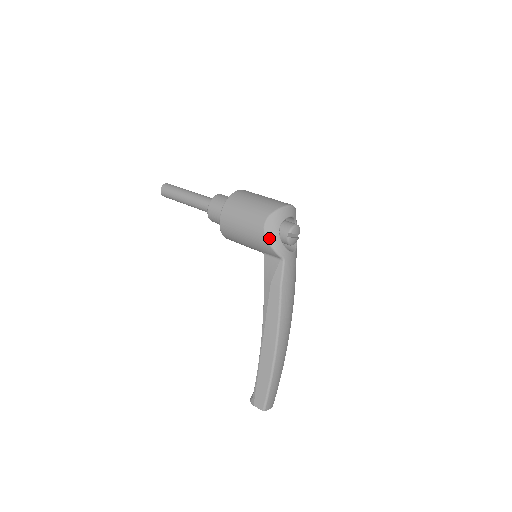
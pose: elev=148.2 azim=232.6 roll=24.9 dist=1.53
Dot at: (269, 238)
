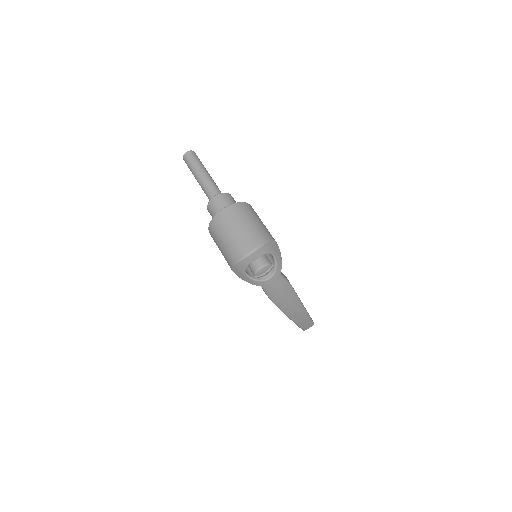
Dot at: (241, 277)
